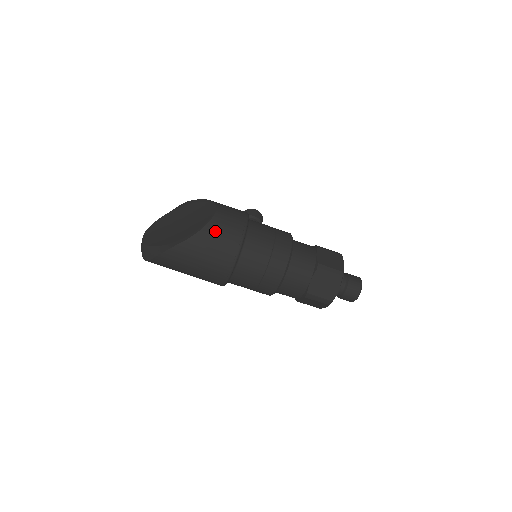
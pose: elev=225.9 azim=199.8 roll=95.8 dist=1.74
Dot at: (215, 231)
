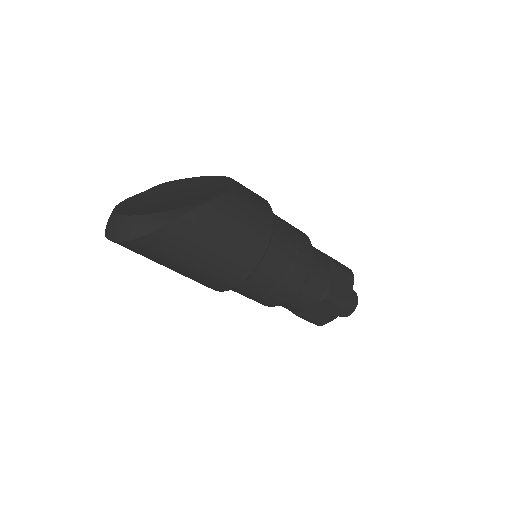
Dot at: (245, 195)
